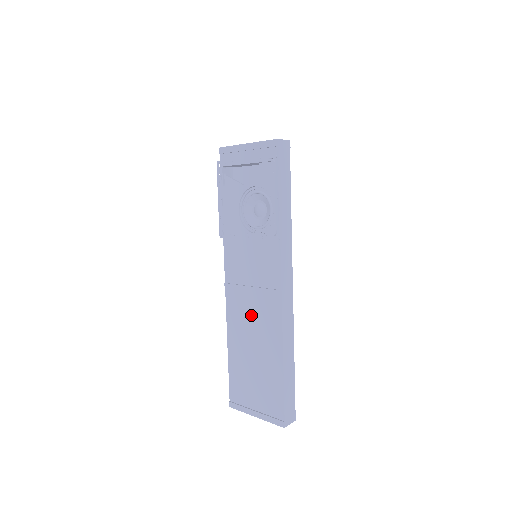
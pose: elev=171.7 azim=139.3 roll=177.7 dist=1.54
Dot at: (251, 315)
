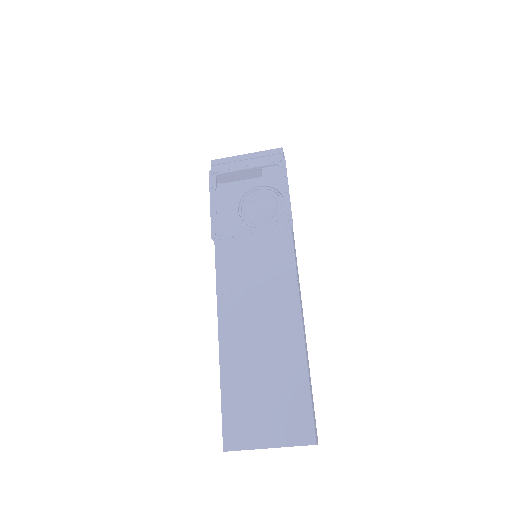
Dot at: (257, 315)
